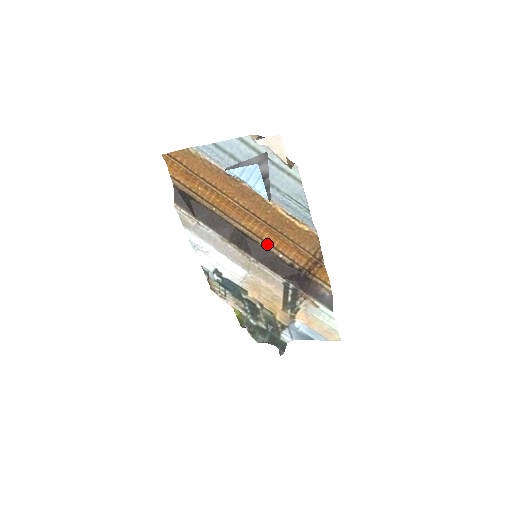
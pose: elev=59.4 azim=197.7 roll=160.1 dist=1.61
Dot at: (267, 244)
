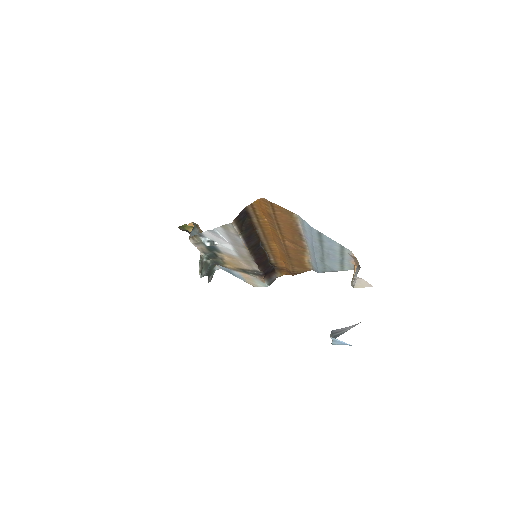
Dot at: (271, 253)
